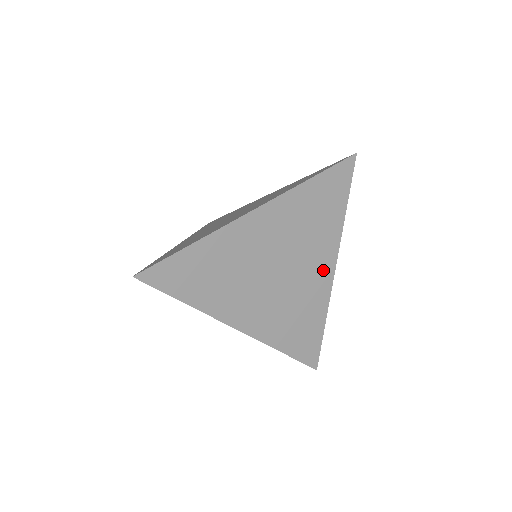
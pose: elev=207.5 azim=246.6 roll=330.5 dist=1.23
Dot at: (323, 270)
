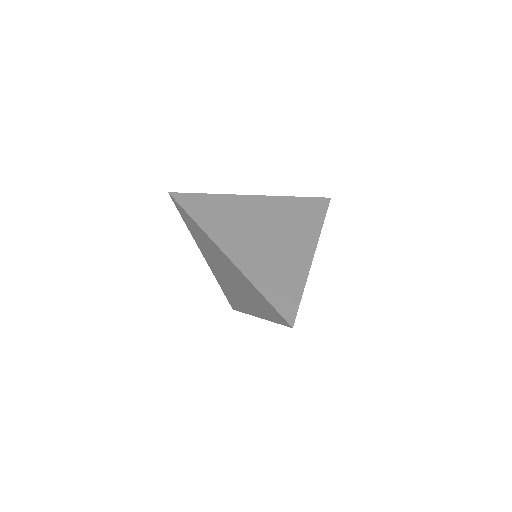
Dot at: (304, 250)
